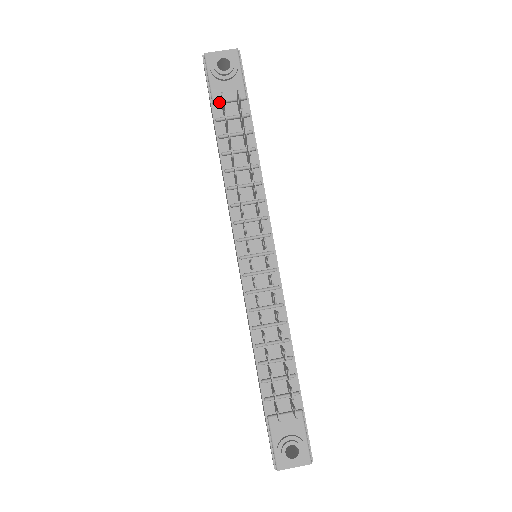
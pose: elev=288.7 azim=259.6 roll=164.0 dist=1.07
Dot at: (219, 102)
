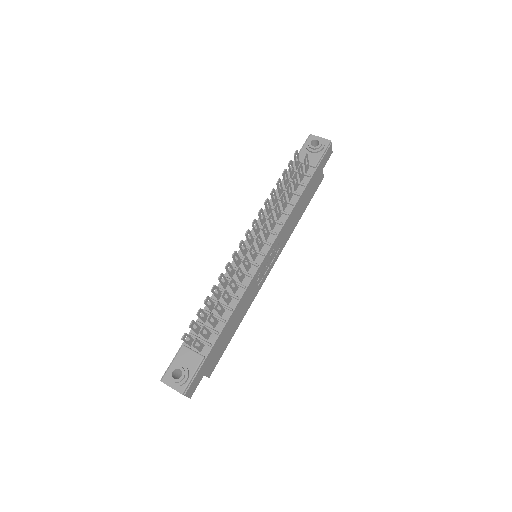
Dot at: (299, 161)
